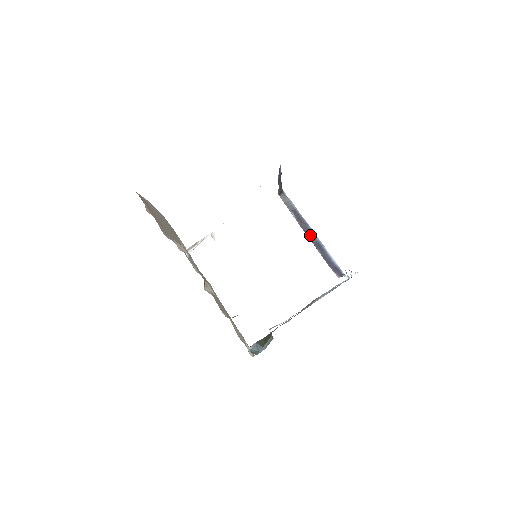
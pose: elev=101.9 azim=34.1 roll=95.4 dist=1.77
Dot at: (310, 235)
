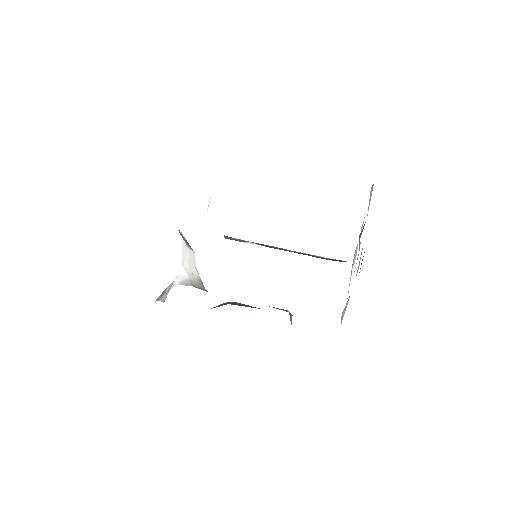
Dot at: occluded
